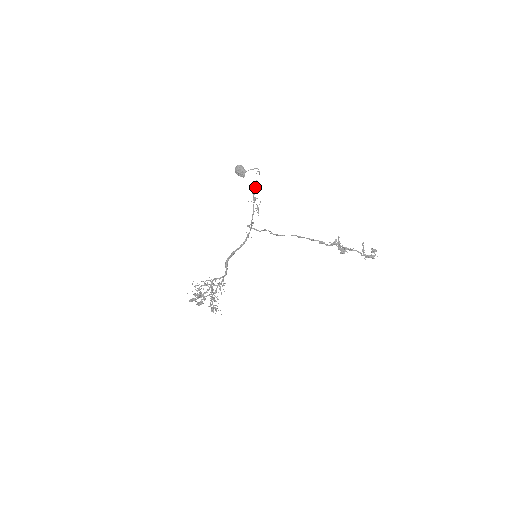
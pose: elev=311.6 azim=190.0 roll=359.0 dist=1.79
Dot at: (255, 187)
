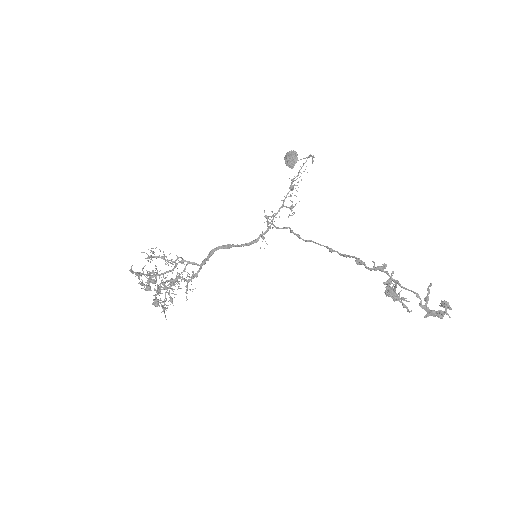
Dot at: occluded
